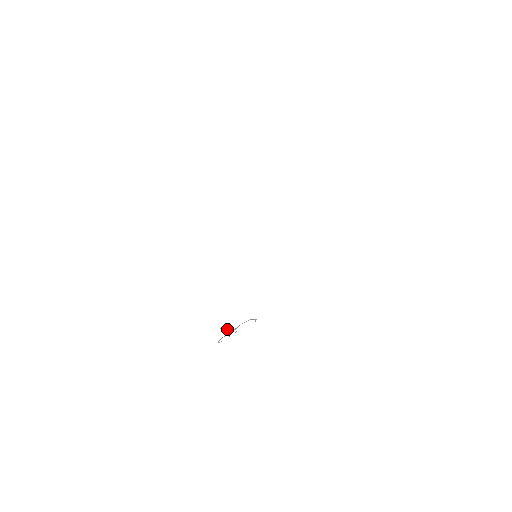
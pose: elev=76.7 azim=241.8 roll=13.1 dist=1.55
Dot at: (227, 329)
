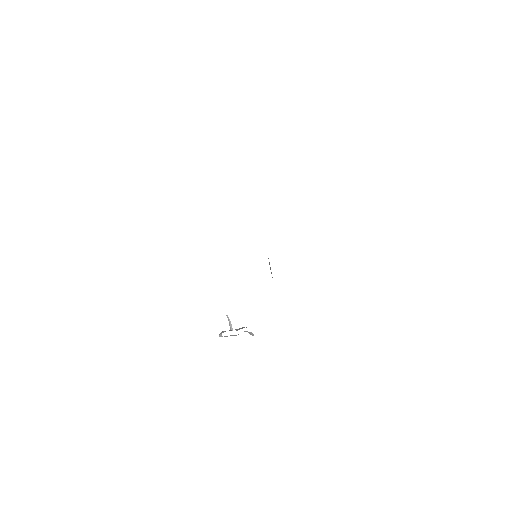
Dot at: occluded
